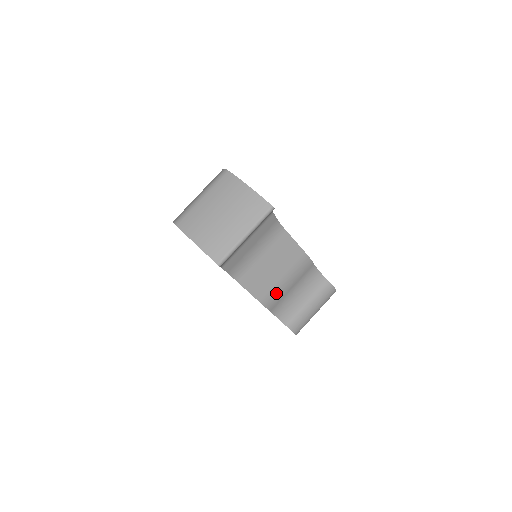
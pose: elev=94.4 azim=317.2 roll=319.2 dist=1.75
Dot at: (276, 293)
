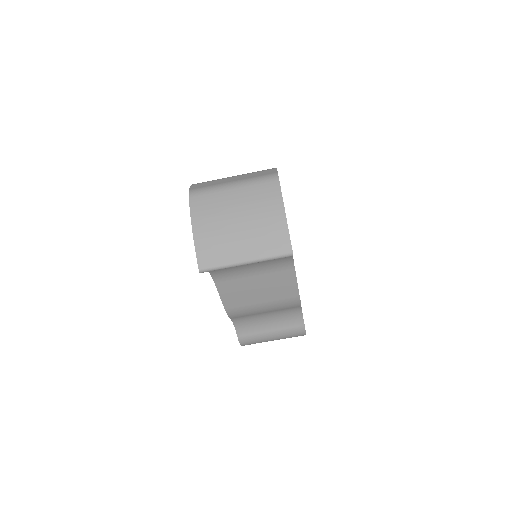
Dot at: (246, 310)
